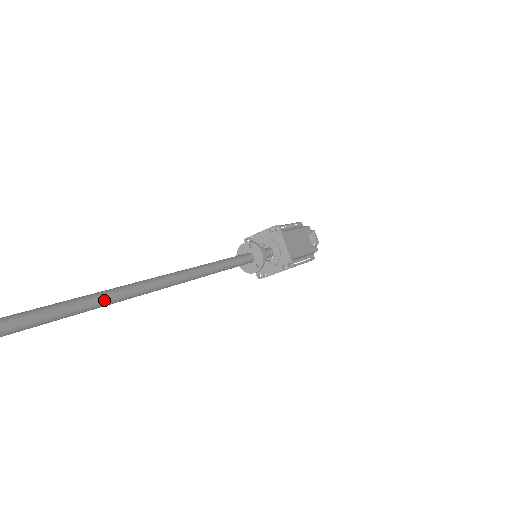
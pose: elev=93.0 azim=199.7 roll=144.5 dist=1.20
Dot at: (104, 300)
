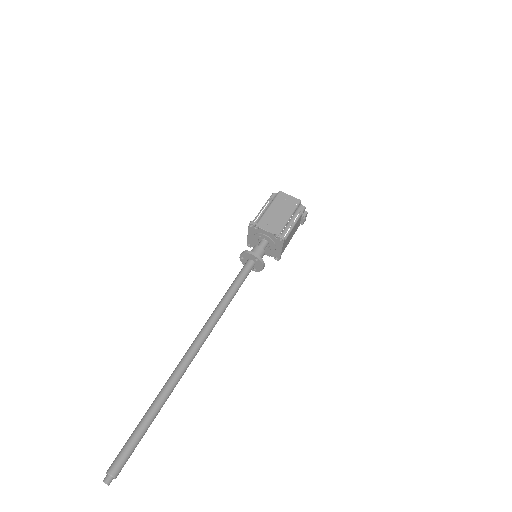
Dot at: occluded
